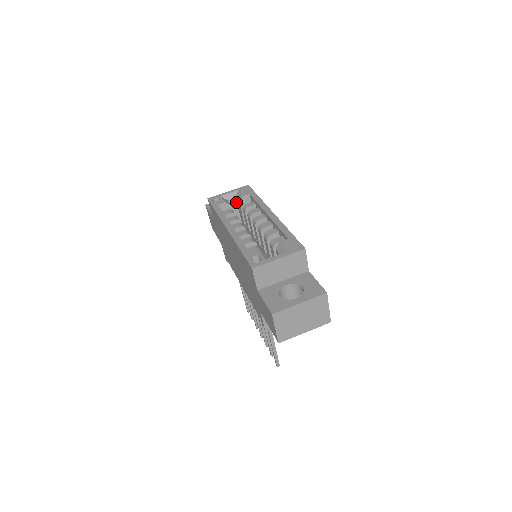
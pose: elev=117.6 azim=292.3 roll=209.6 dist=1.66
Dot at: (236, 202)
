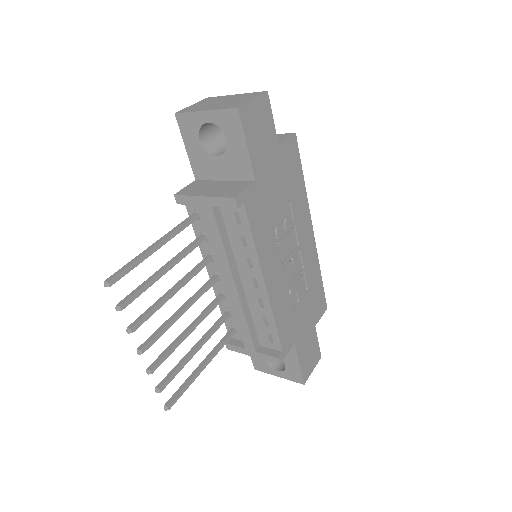
Dot at: occluded
